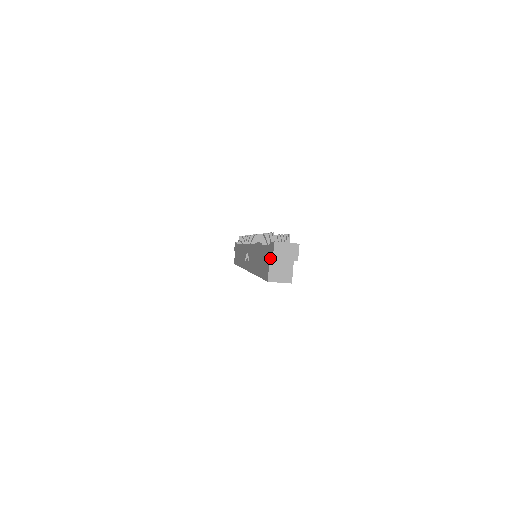
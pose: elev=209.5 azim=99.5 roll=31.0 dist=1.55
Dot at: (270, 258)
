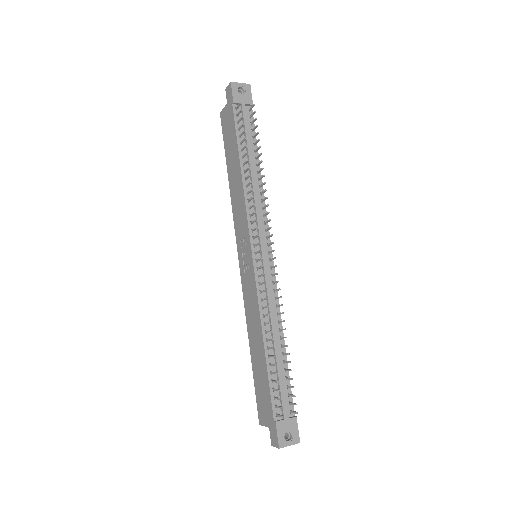
Dot at: occluded
